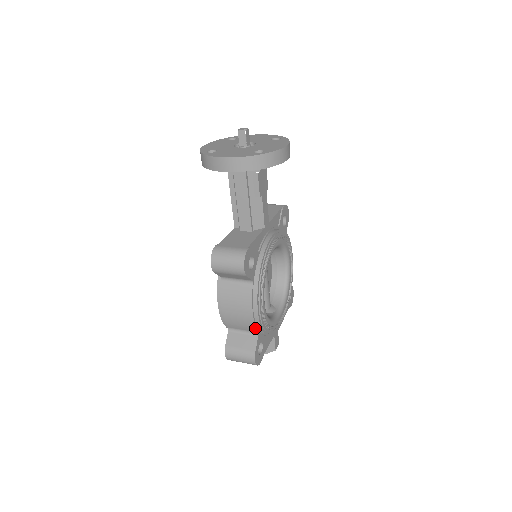
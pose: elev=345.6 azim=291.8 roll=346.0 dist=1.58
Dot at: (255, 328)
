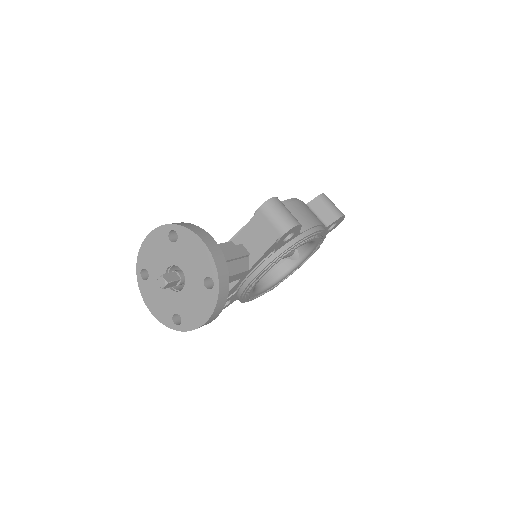
Dot at: occluded
